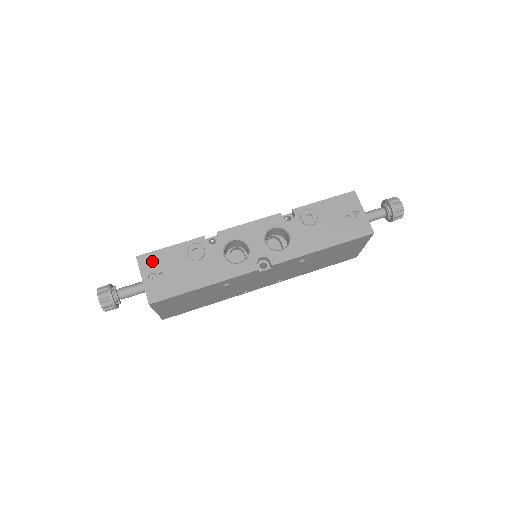
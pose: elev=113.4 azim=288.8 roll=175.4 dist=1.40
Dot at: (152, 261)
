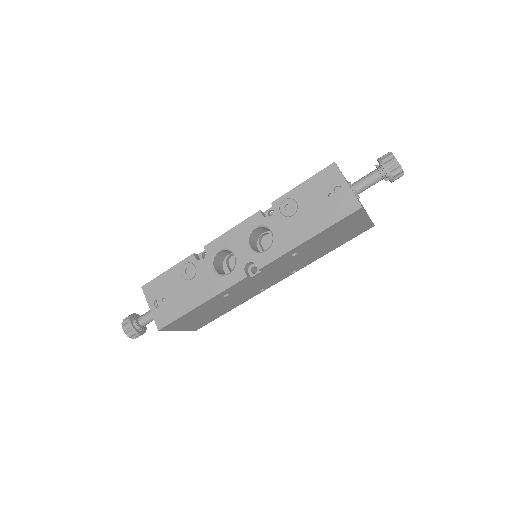
Dot at: (154, 289)
